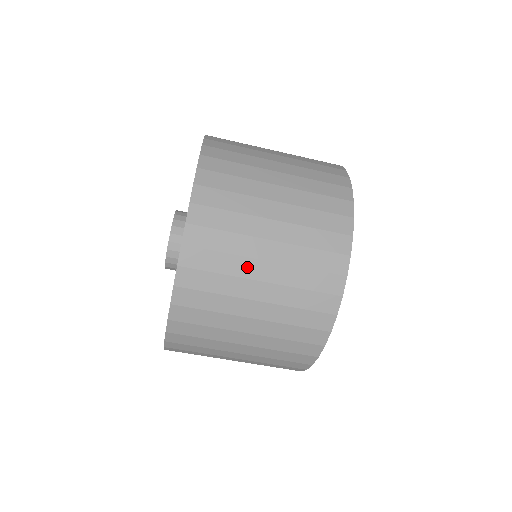
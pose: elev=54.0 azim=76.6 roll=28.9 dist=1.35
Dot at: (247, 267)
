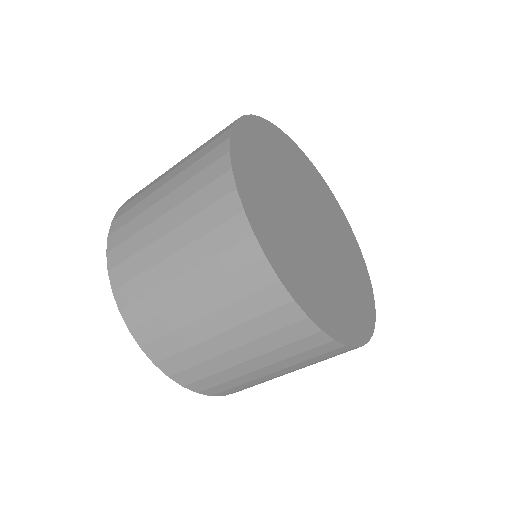
Dot at: (152, 199)
